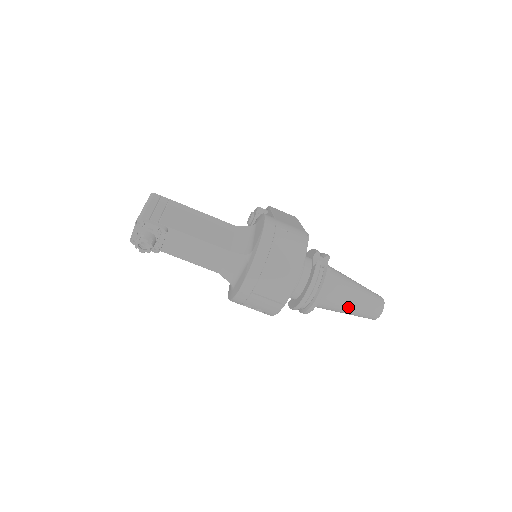
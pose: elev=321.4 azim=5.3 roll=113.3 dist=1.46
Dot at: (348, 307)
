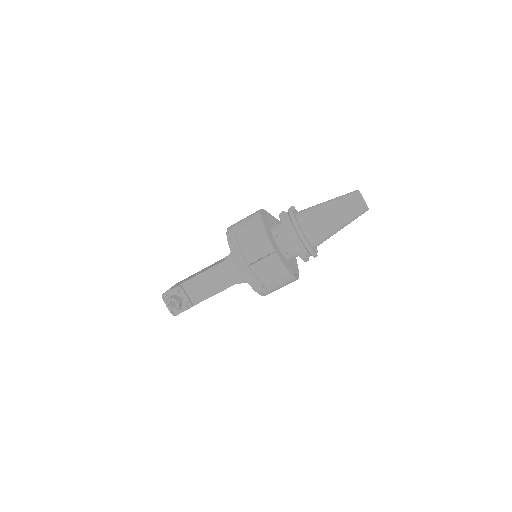
Dot at: (332, 216)
